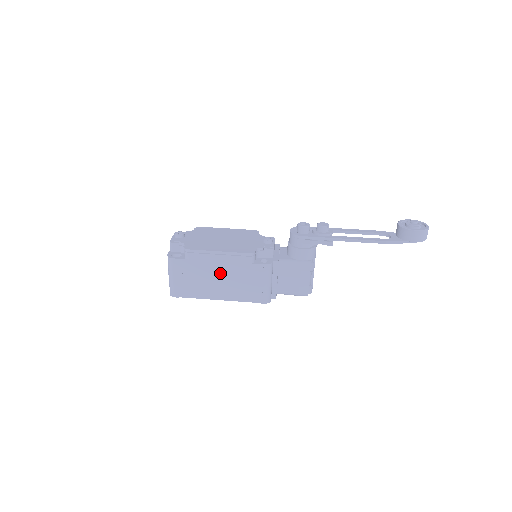
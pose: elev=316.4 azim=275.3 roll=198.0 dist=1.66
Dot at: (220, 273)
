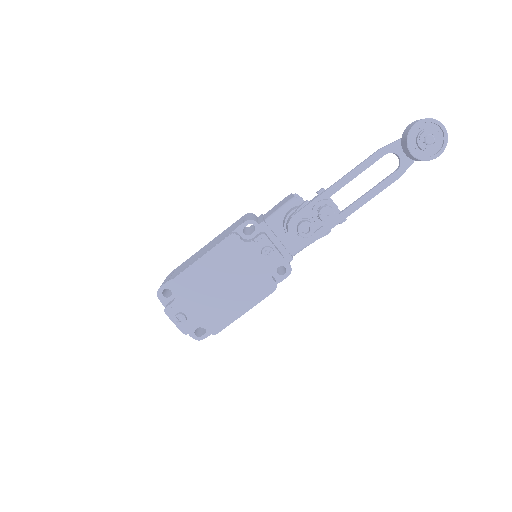
Dot at: occluded
